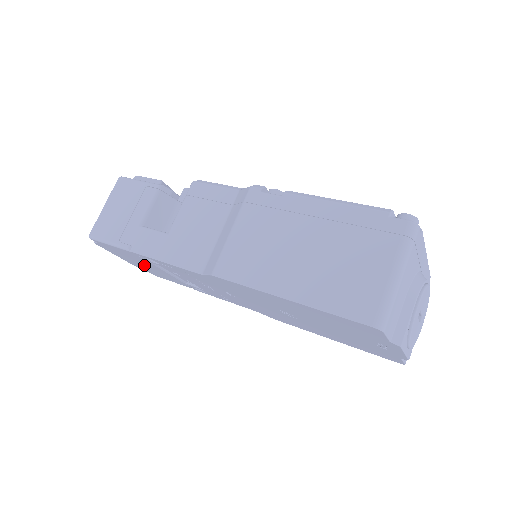
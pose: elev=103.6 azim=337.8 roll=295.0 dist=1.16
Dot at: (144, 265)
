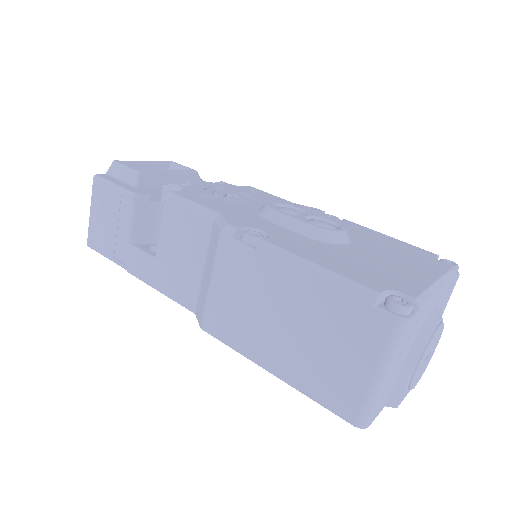
Dot at: occluded
